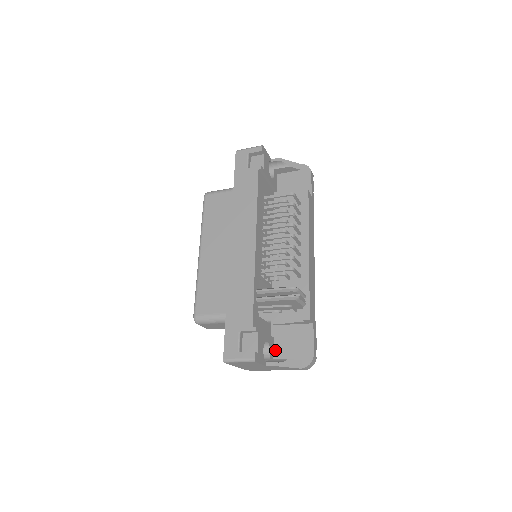
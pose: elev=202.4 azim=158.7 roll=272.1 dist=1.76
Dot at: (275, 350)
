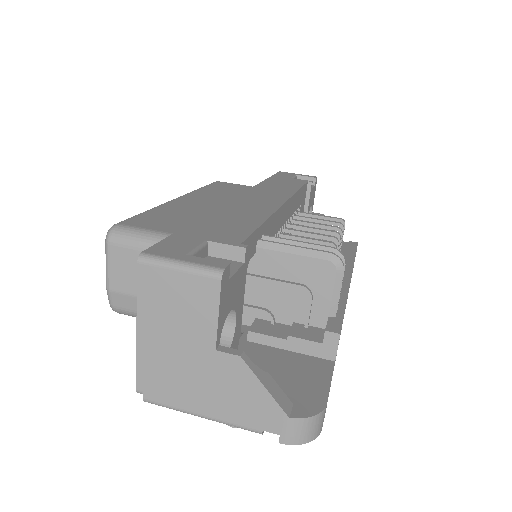
Dot at: occluded
